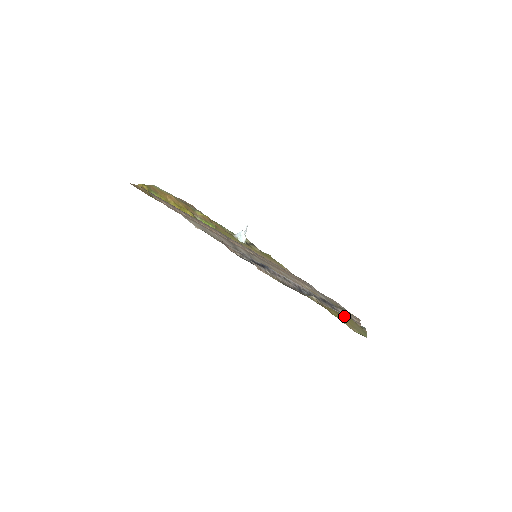
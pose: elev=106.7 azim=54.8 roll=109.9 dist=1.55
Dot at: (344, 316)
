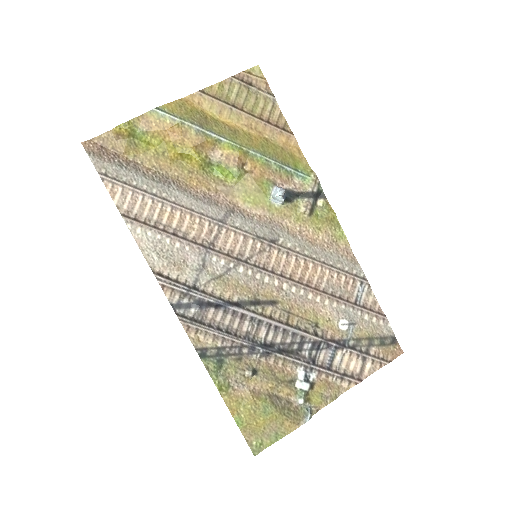
Dot at: (264, 413)
